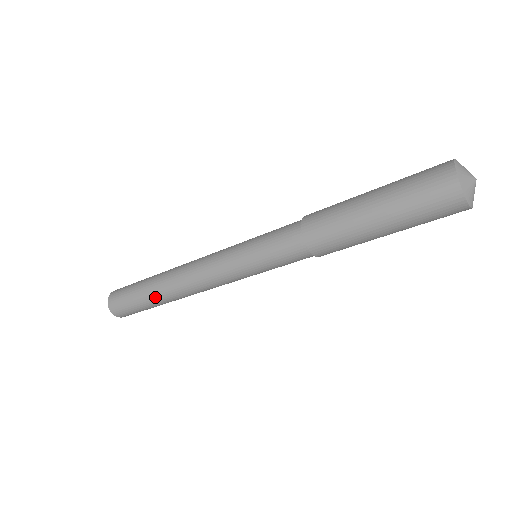
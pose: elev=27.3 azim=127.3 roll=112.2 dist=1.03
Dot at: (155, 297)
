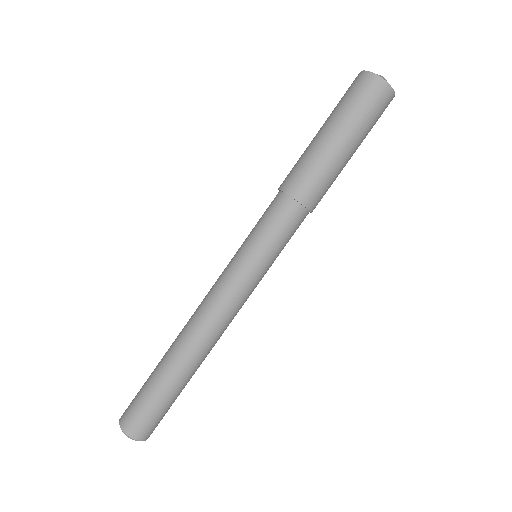
Dot at: (167, 364)
